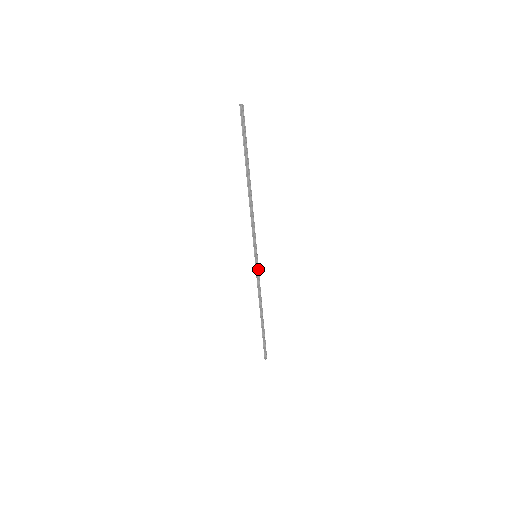
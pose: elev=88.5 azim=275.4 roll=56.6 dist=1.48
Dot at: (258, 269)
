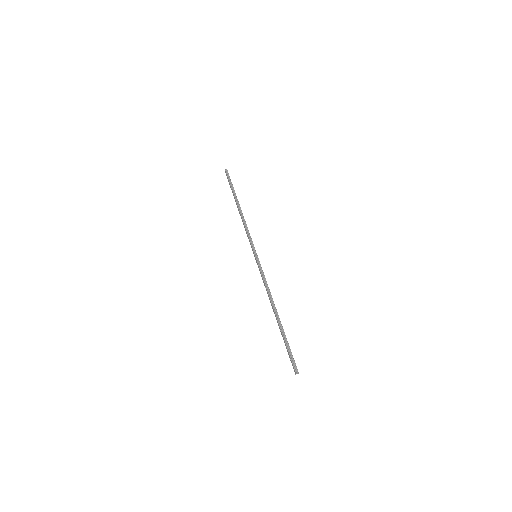
Dot at: (260, 266)
